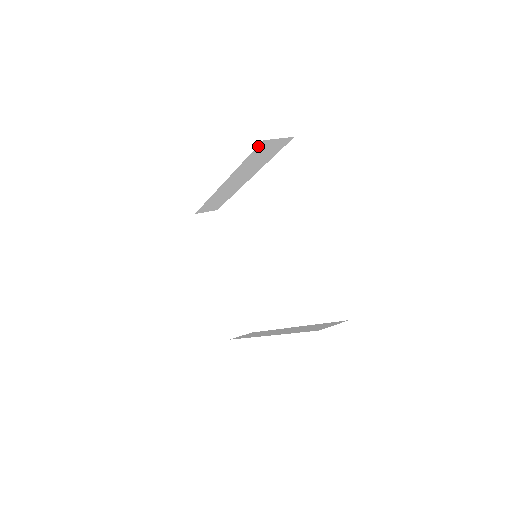
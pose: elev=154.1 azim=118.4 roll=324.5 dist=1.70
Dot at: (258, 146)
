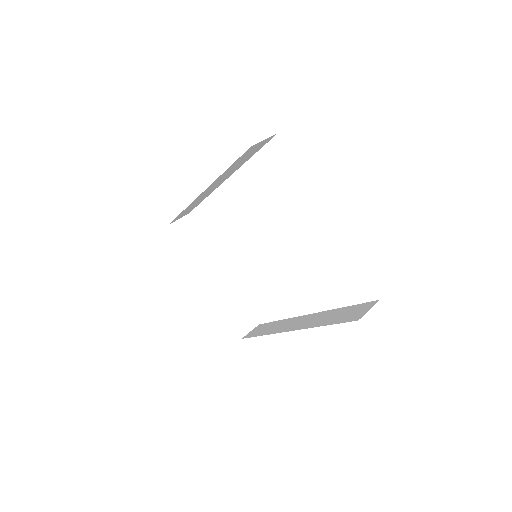
Dot at: (245, 152)
